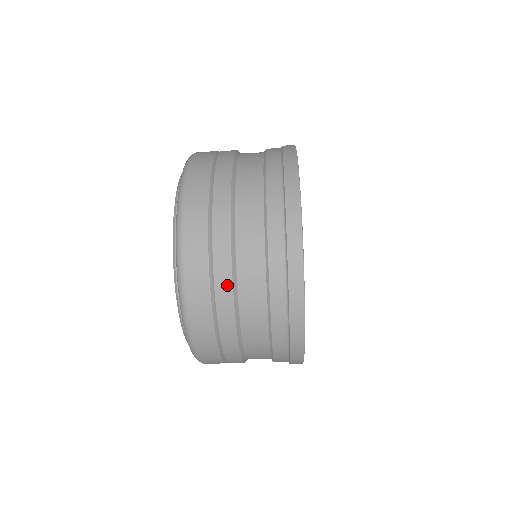
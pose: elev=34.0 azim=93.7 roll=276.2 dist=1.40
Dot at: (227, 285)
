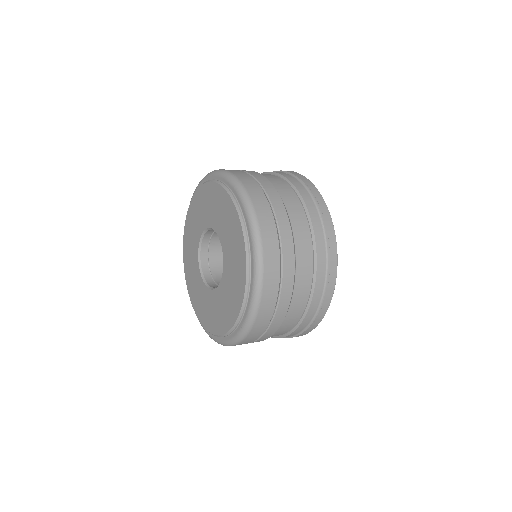
Dot at: occluded
